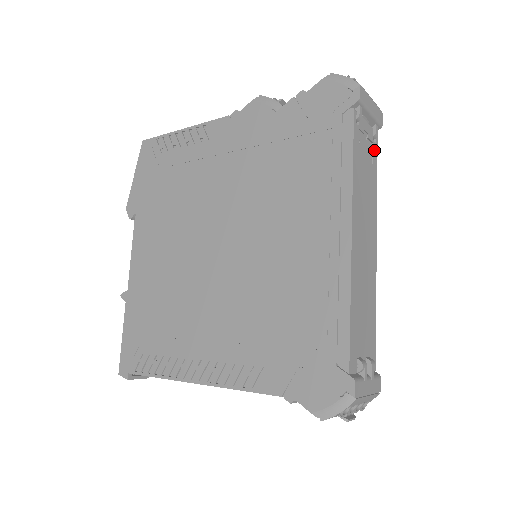
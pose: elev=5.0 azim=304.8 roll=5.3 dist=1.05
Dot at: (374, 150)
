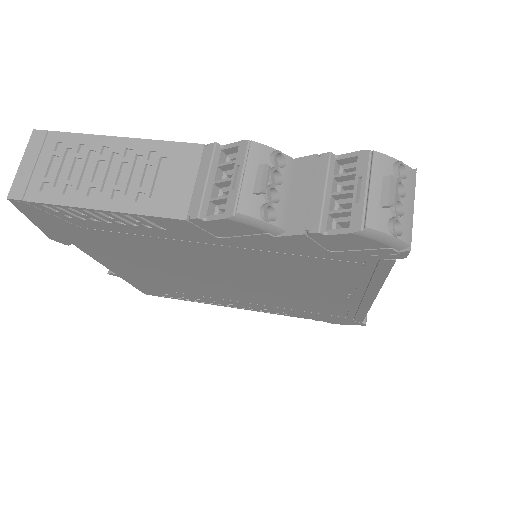
Dot at: occluded
